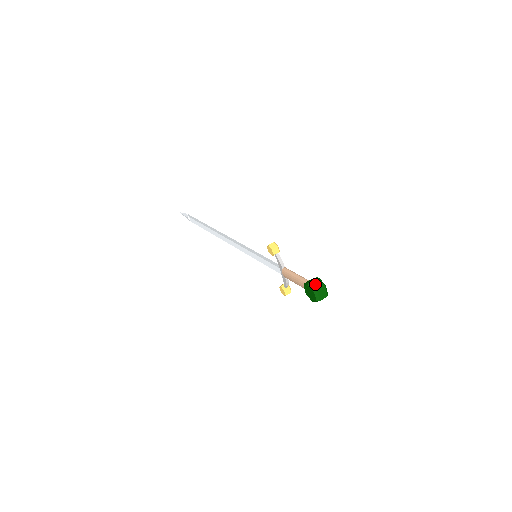
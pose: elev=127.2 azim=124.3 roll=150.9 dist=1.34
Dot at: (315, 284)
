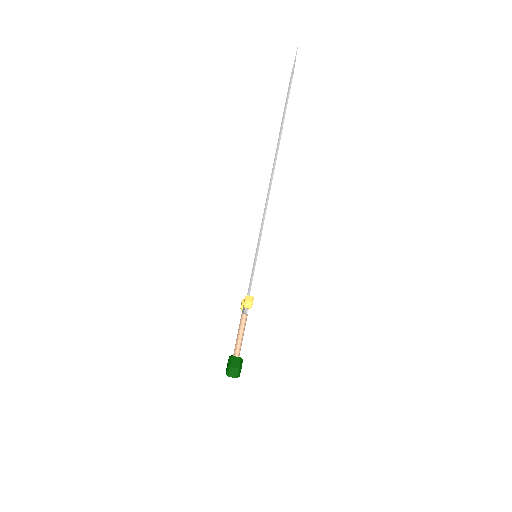
Dot at: (232, 372)
